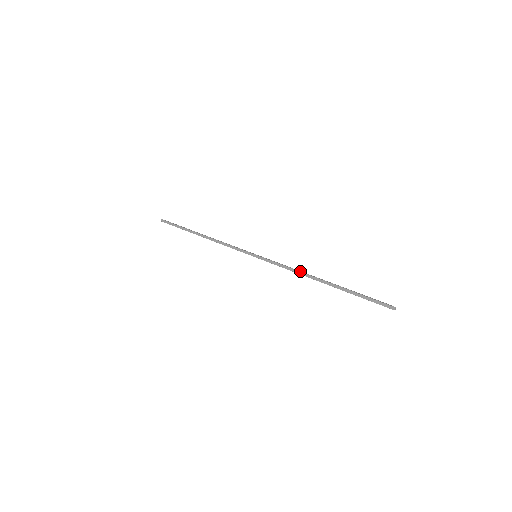
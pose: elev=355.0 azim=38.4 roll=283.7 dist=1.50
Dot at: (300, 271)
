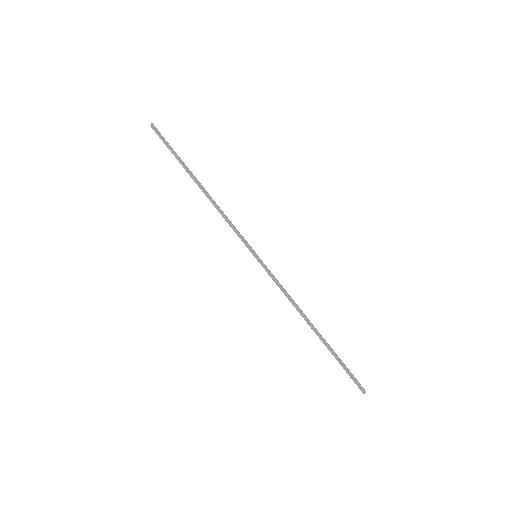
Dot at: (296, 304)
